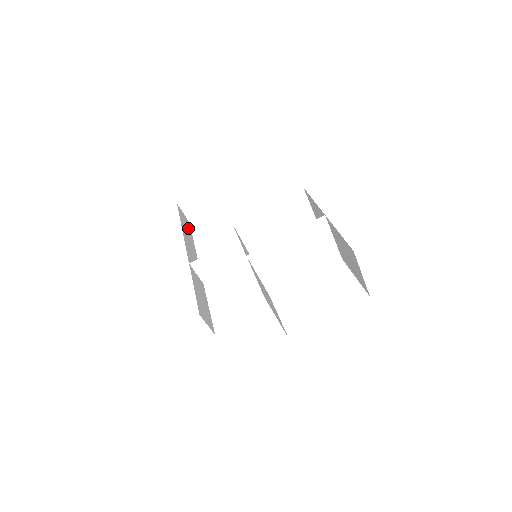
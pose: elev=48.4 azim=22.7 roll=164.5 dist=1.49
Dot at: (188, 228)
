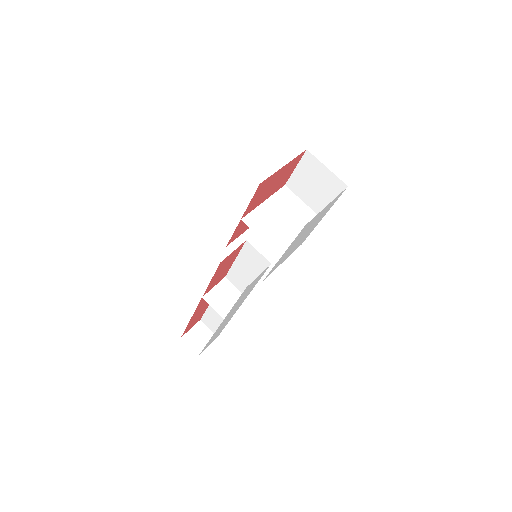
Dot at: occluded
